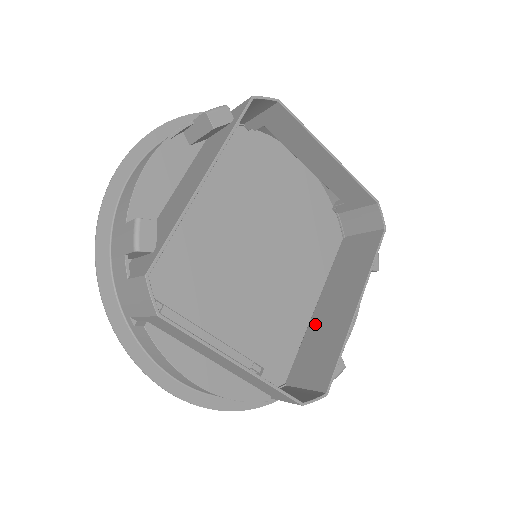
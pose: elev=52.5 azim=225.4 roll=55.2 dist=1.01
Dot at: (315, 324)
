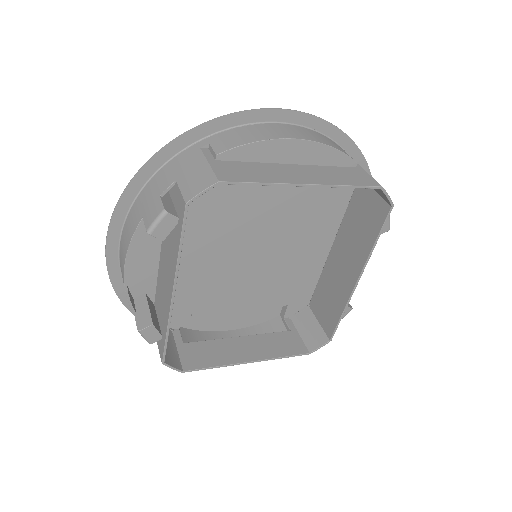
Dot at: (329, 269)
